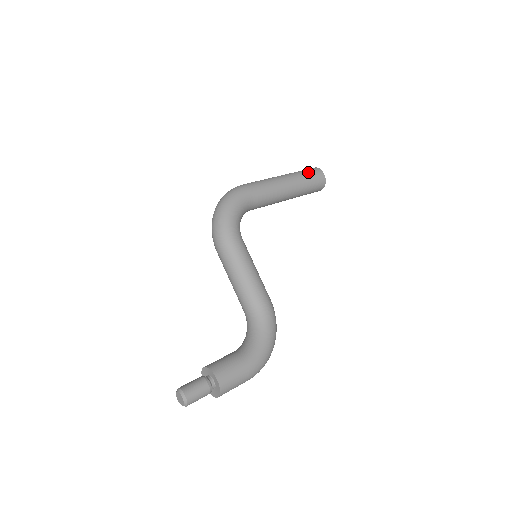
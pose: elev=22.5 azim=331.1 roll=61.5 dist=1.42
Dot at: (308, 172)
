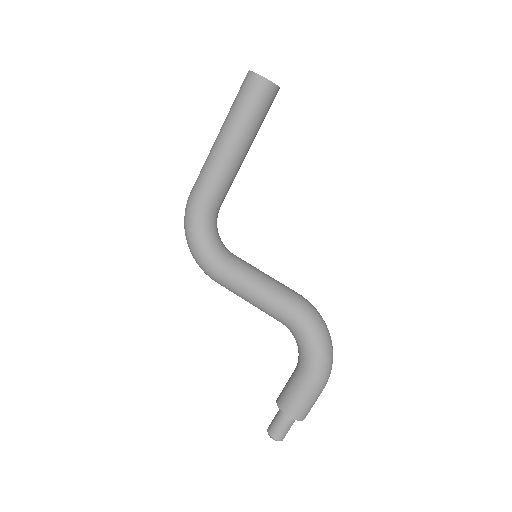
Dot at: (240, 97)
